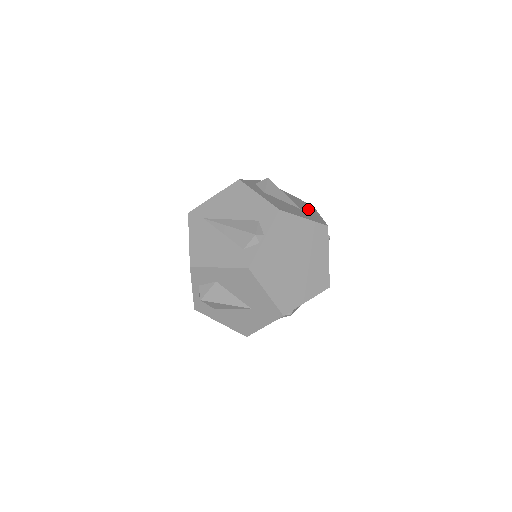
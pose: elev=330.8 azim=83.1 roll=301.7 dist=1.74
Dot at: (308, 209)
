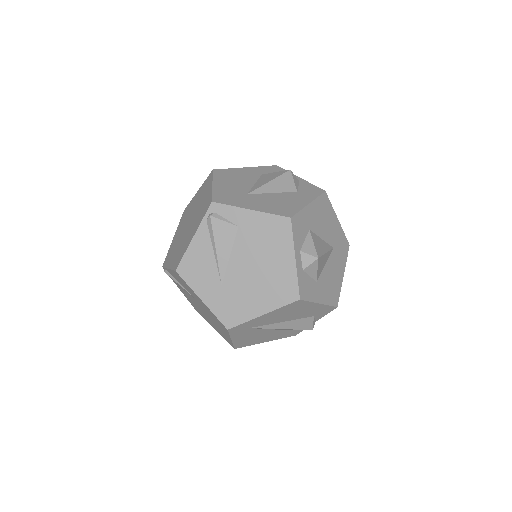
Dot at: (332, 226)
